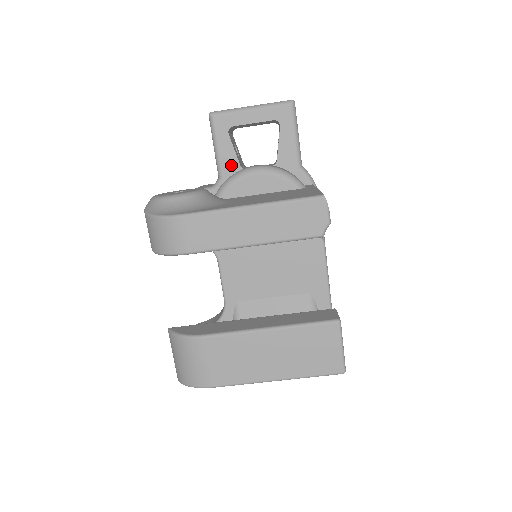
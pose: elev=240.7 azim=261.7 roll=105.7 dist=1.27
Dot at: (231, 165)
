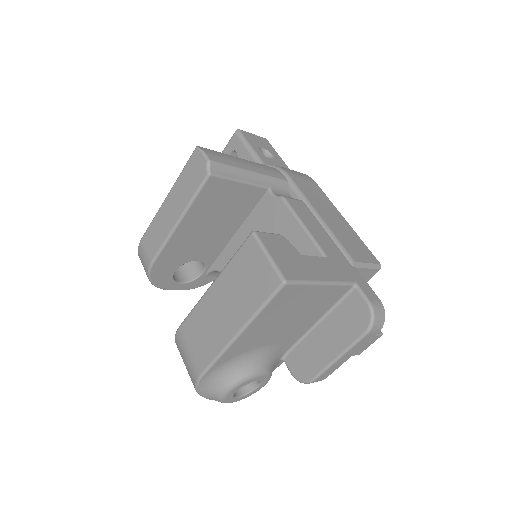
Dot at: occluded
